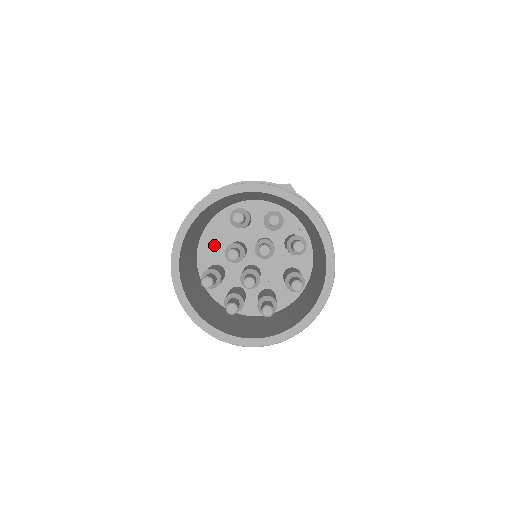
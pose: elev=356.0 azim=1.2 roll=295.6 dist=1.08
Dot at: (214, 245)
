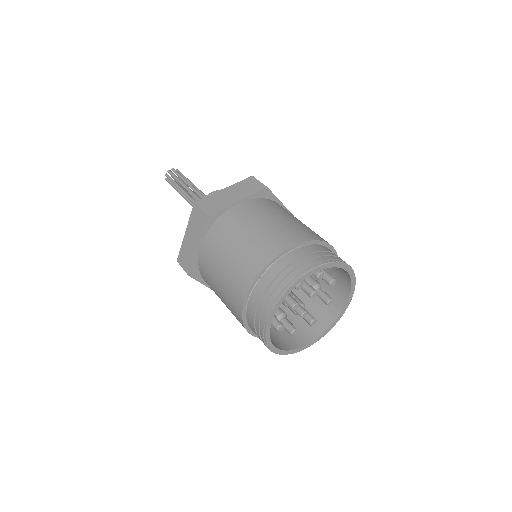
Dot at: occluded
